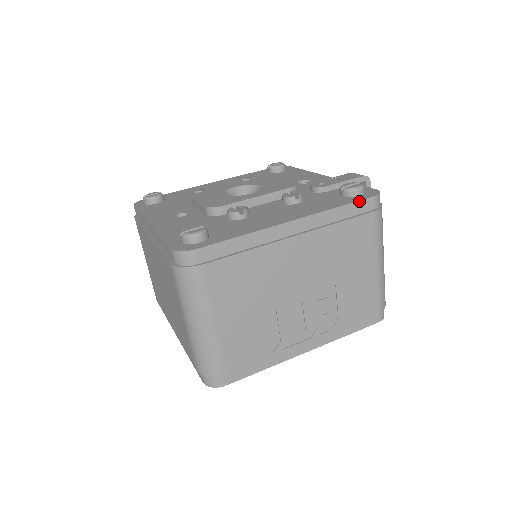
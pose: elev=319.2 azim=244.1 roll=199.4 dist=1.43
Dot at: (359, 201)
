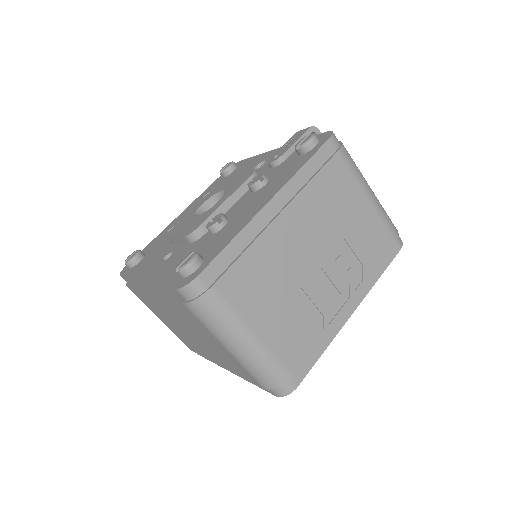
Dot at: (319, 149)
